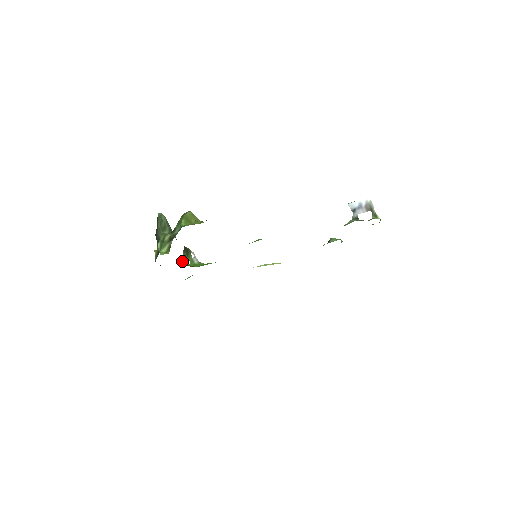
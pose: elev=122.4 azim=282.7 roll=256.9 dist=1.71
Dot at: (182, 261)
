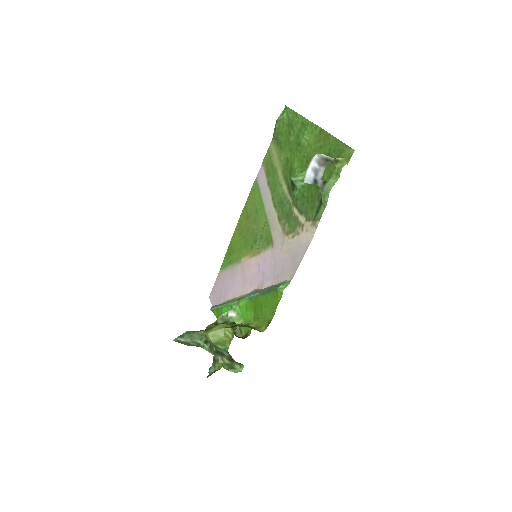
Dot at: (235, 334)
